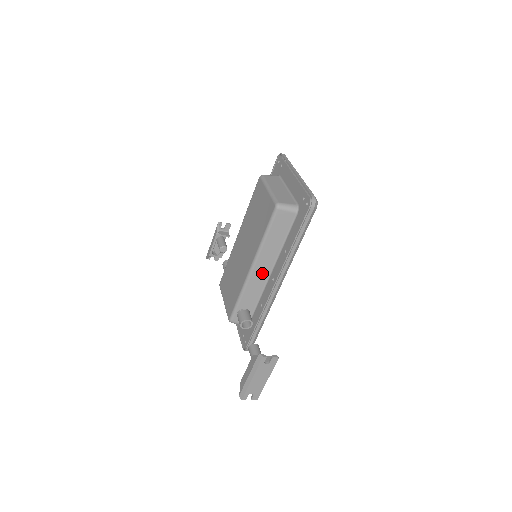
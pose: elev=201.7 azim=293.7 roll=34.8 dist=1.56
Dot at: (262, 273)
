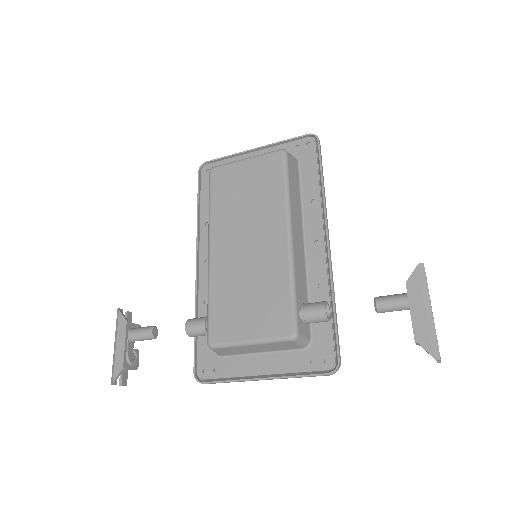
Dot at: (299, 242)
